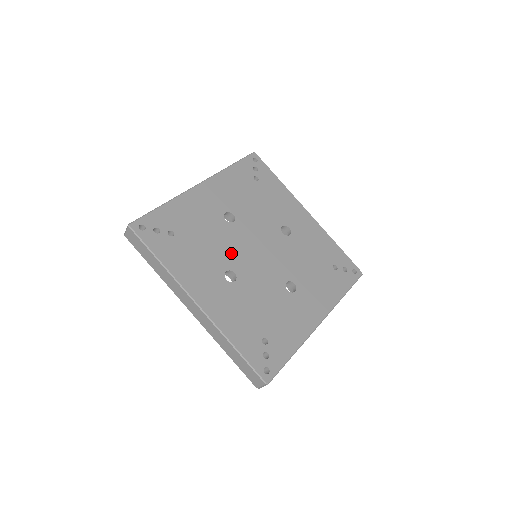
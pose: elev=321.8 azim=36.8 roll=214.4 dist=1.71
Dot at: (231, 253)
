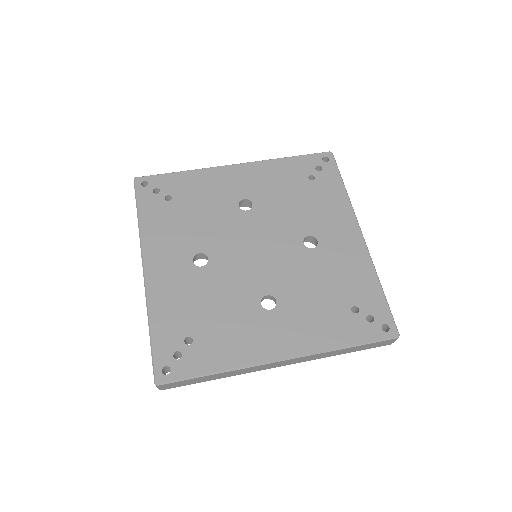
Dot at: (219, 238)
